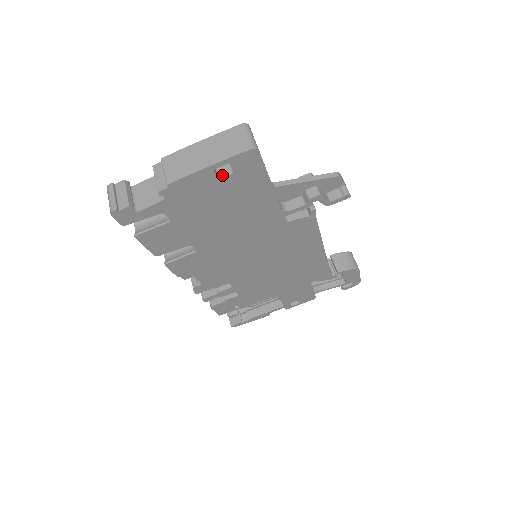
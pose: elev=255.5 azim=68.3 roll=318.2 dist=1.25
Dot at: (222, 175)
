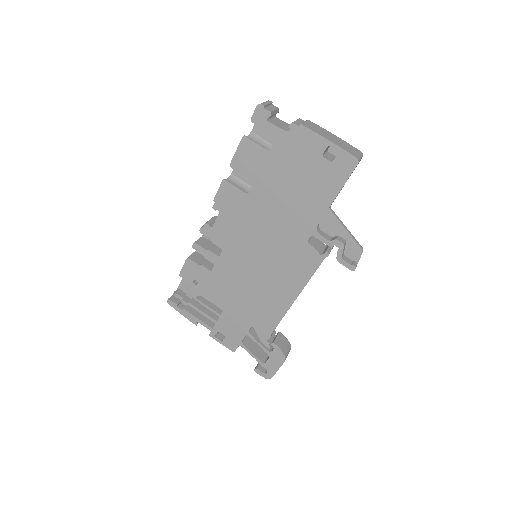
Dot at: (325, 157)
